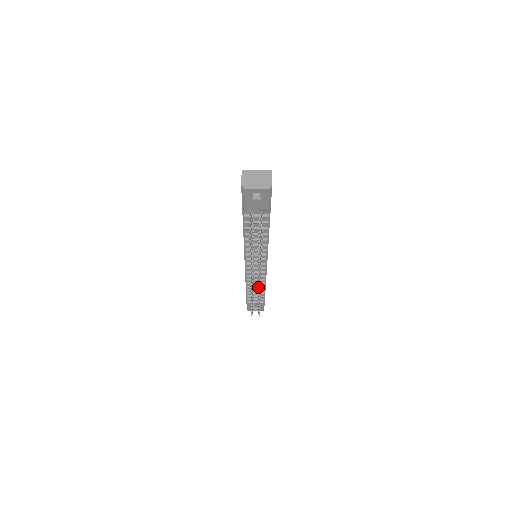
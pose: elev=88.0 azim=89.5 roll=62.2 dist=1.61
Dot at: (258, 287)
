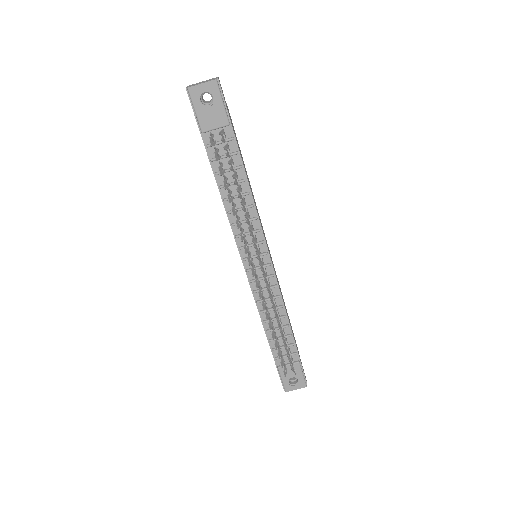
Dot at: (270, 298)
